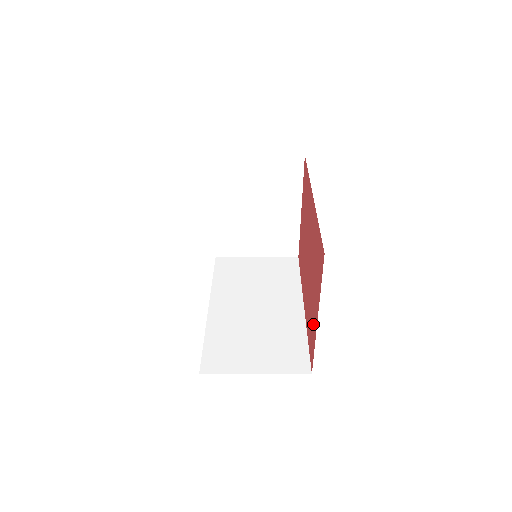
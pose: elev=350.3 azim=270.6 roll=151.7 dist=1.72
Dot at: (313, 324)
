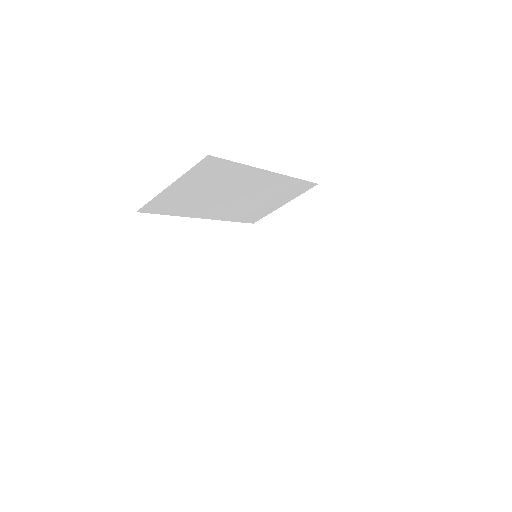
Dot at: occluded
